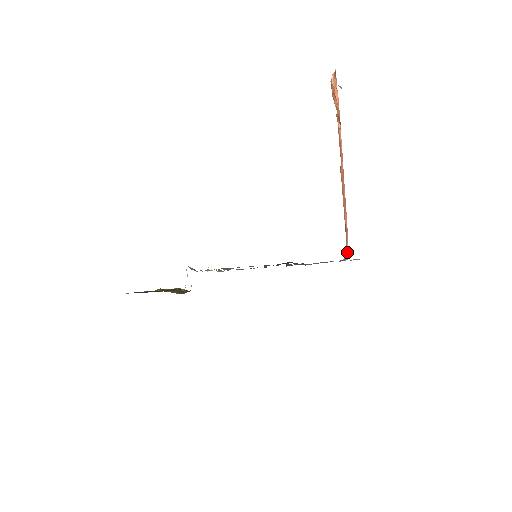
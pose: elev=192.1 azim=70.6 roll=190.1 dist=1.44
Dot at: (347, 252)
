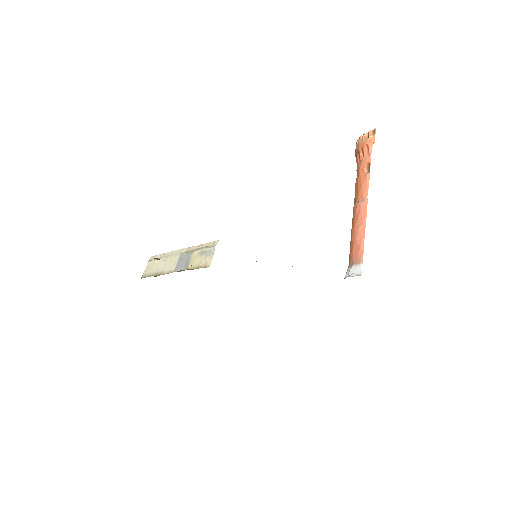
Dot at: (362, 269)
